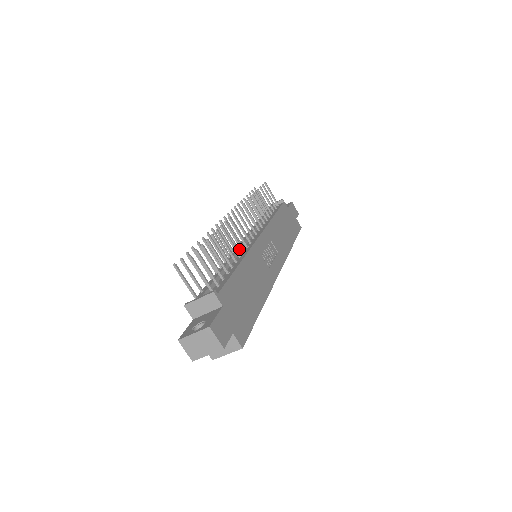
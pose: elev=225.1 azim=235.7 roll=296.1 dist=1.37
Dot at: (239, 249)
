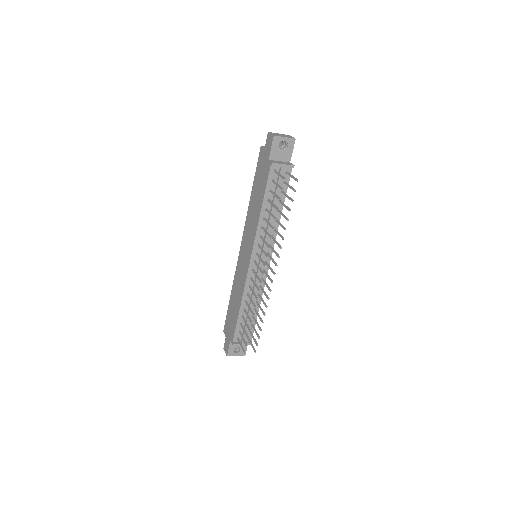
Dot at: (258, 283)
